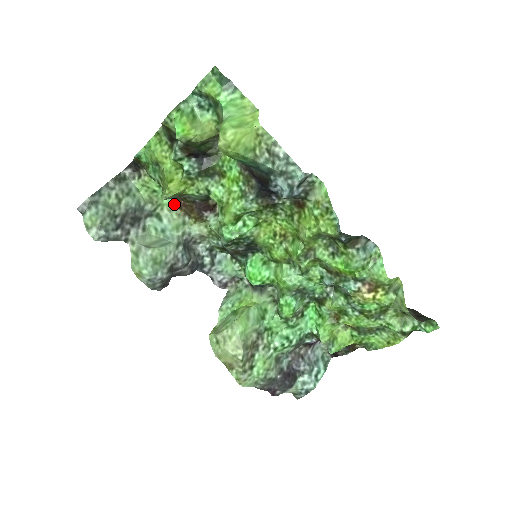
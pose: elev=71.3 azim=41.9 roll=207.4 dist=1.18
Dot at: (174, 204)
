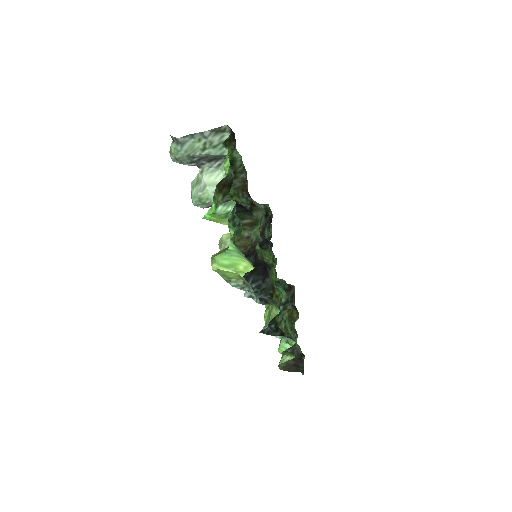
Dot at: occluded
